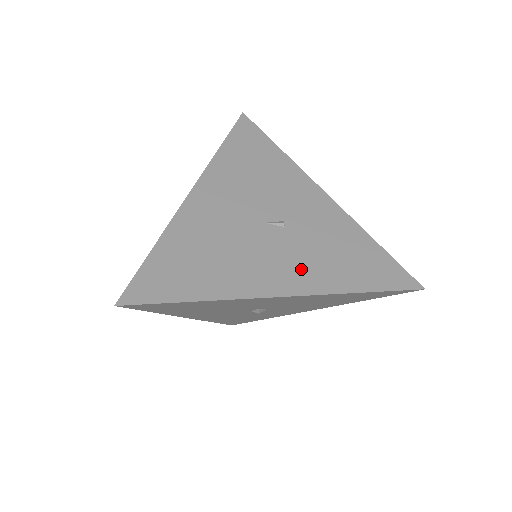
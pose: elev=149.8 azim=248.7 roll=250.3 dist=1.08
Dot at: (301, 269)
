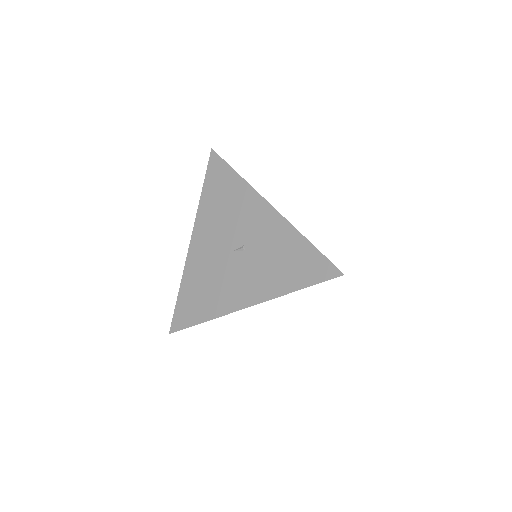
Dot at: (256, 283)
